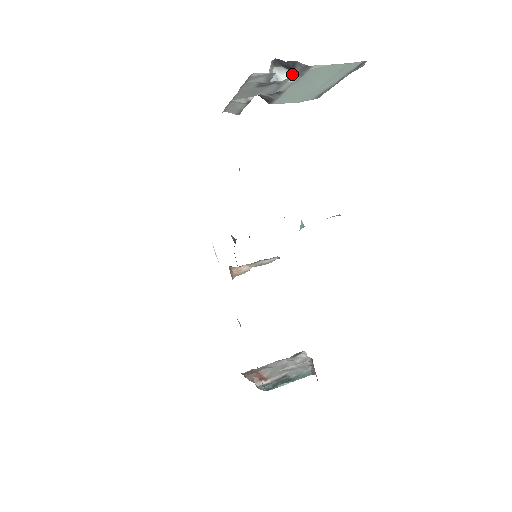
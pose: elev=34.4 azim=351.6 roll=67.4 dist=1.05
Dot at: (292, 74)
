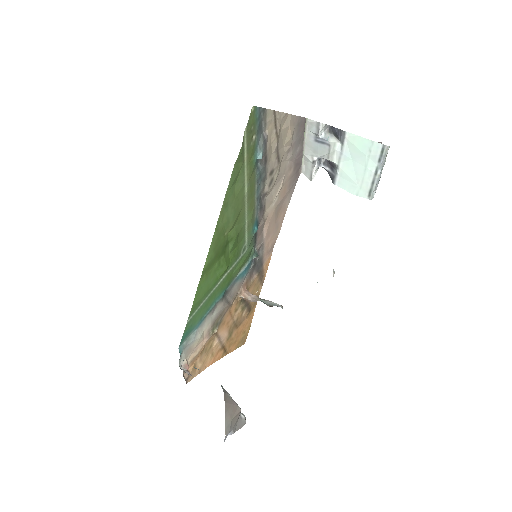
Dot at: (338, 141)
